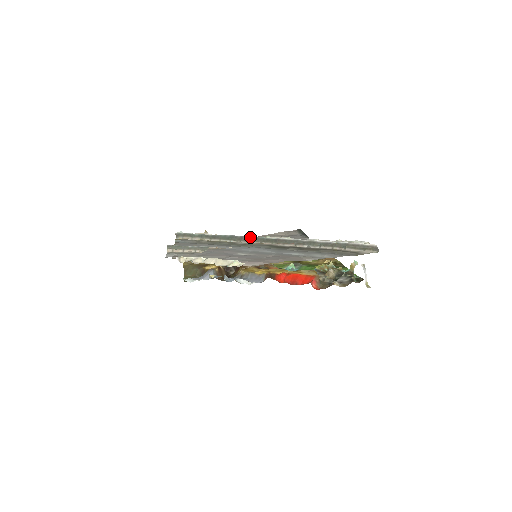
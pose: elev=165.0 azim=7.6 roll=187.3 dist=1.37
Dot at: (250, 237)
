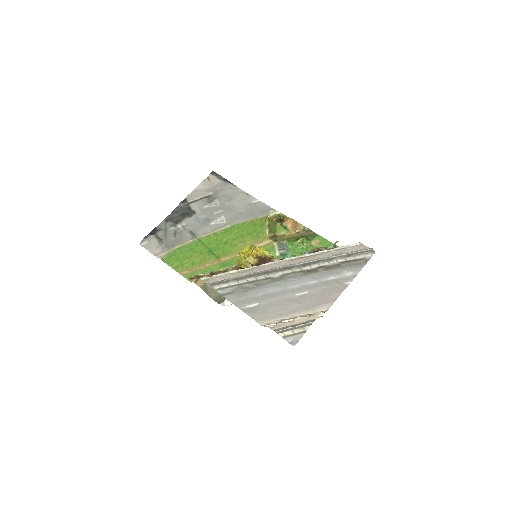
Dot at: (280, 268)
